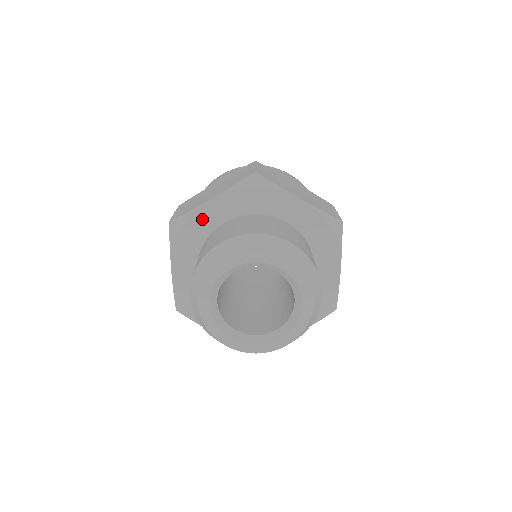
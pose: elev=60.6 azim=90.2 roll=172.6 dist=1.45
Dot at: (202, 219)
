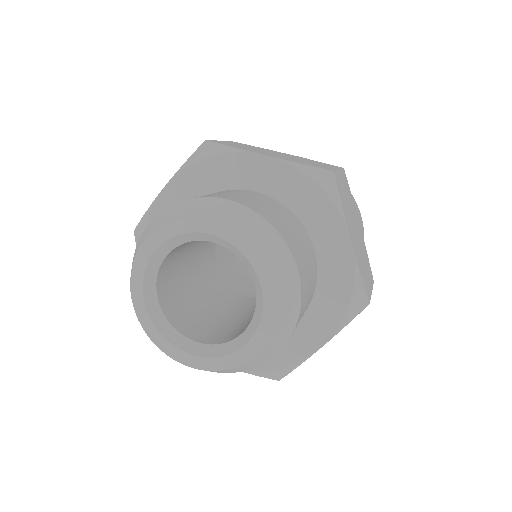
Dot at: (238, 167)
